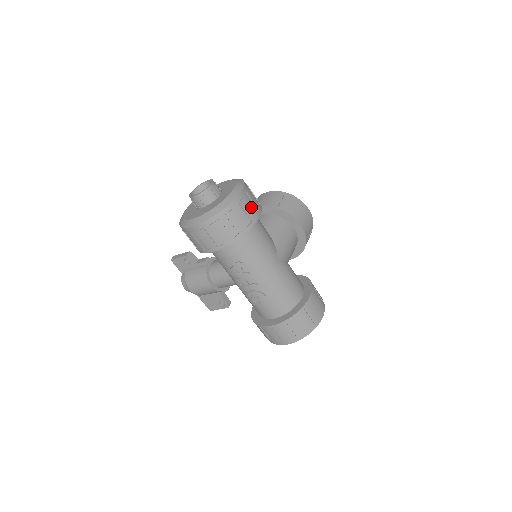
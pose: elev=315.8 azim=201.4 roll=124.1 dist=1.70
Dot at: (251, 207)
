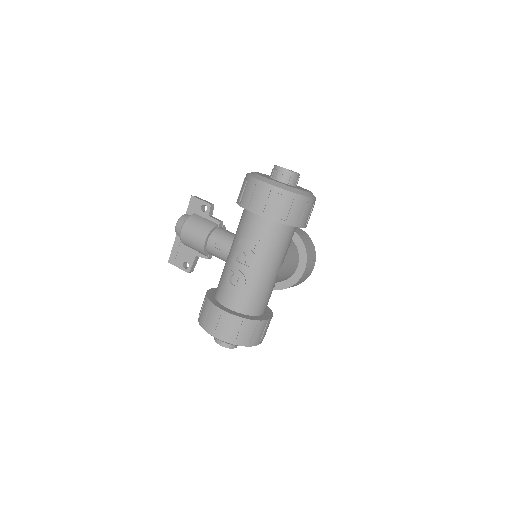
Dot at: (308, 215)
